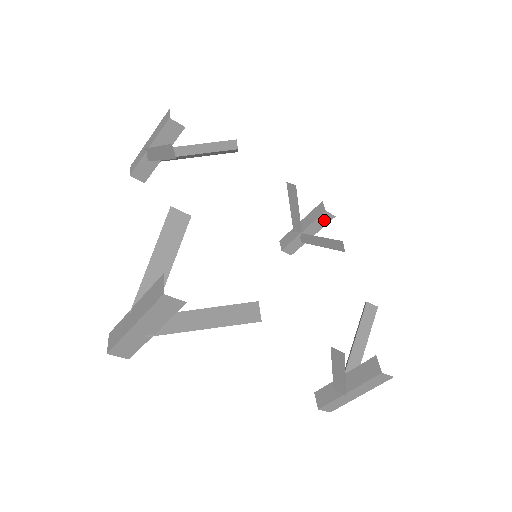
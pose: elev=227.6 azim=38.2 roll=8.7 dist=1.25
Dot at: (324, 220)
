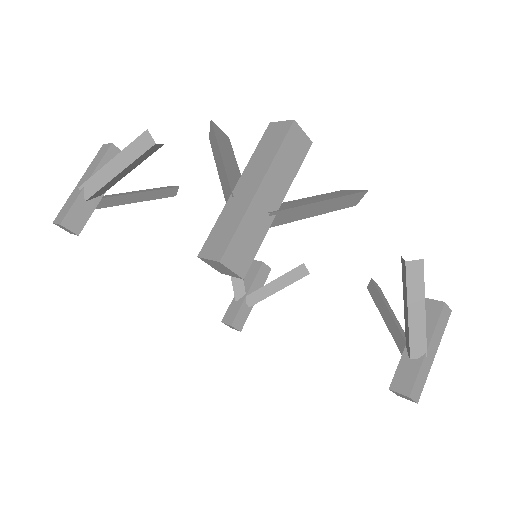
Dot at: (263, 275)
